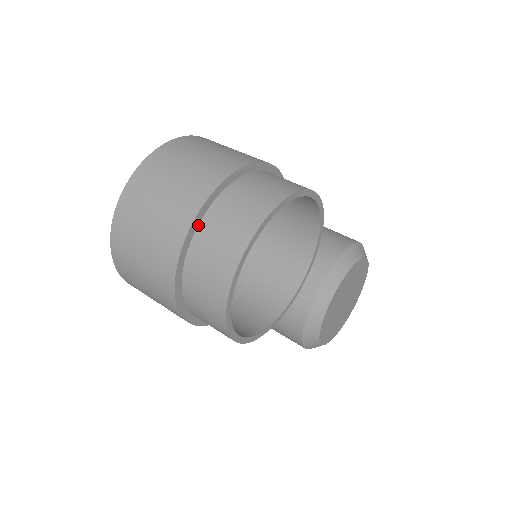
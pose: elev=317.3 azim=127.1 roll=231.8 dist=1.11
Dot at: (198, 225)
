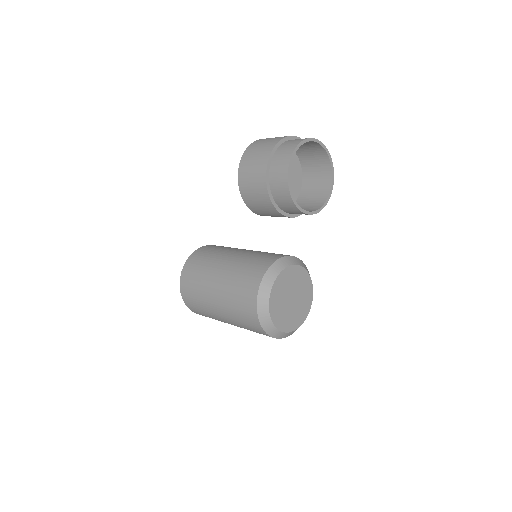
Dot at: occluded
